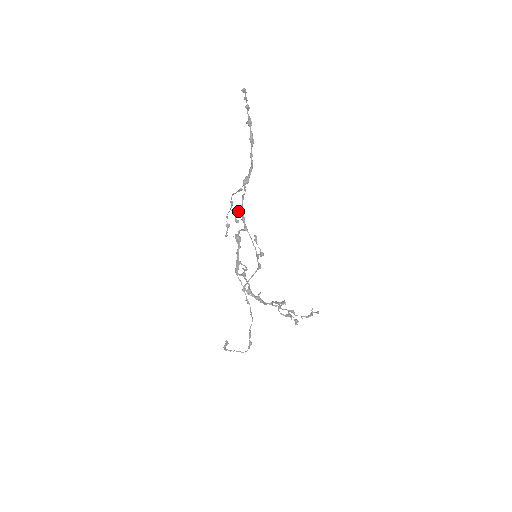
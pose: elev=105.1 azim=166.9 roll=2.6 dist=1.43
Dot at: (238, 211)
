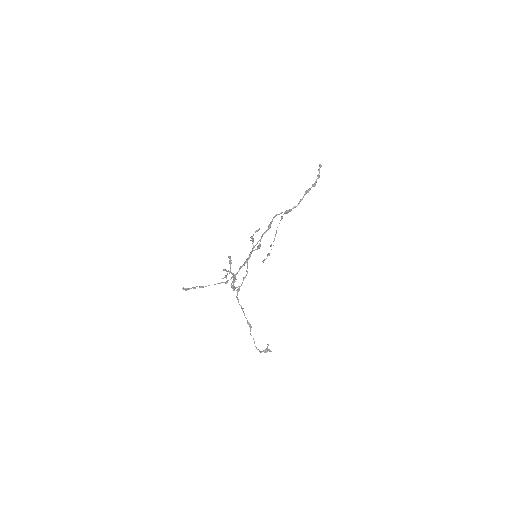
Dot at: (269, 224)
